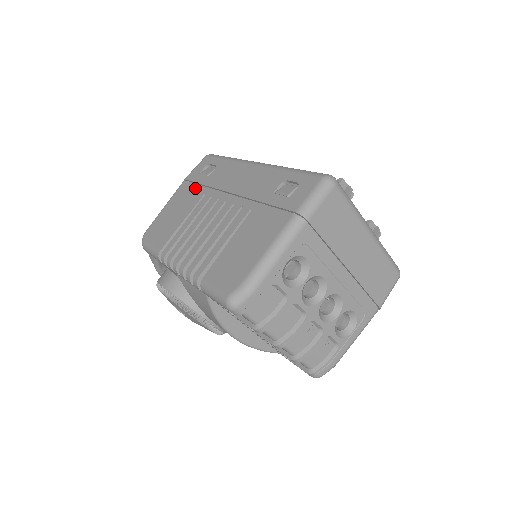
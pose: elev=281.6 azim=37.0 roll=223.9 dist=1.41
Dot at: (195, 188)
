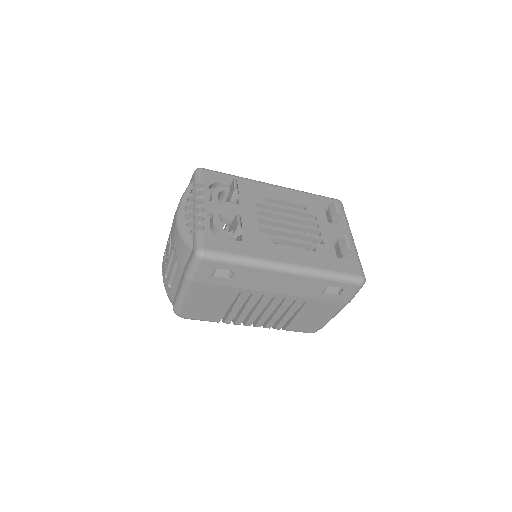
Dot at: (220, 288)
